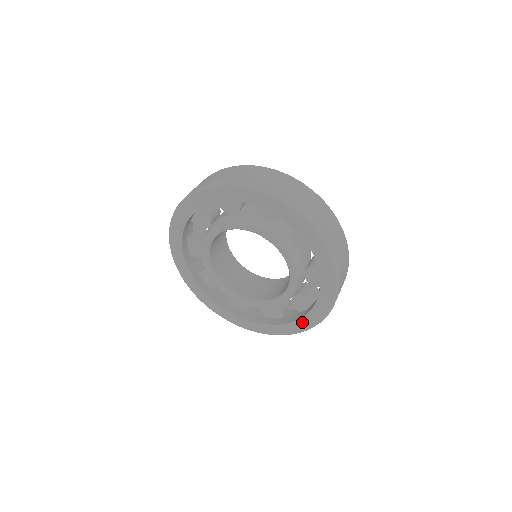
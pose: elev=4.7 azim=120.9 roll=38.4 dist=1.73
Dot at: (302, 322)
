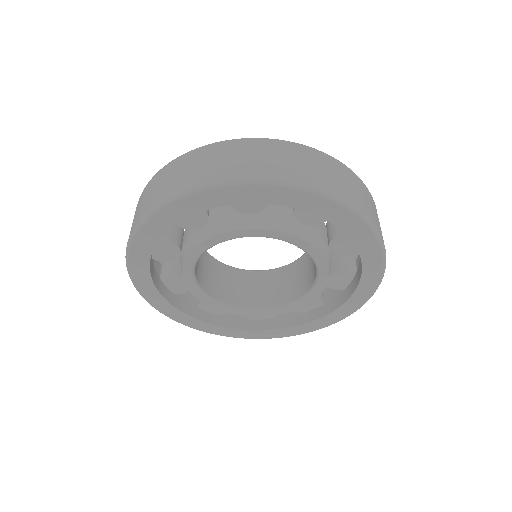
Dot at: (307, 326)
